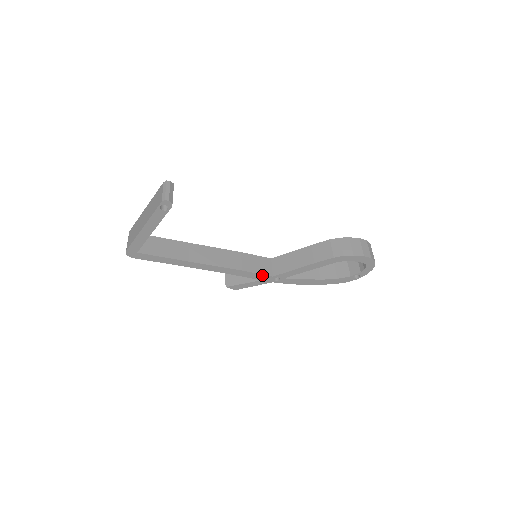
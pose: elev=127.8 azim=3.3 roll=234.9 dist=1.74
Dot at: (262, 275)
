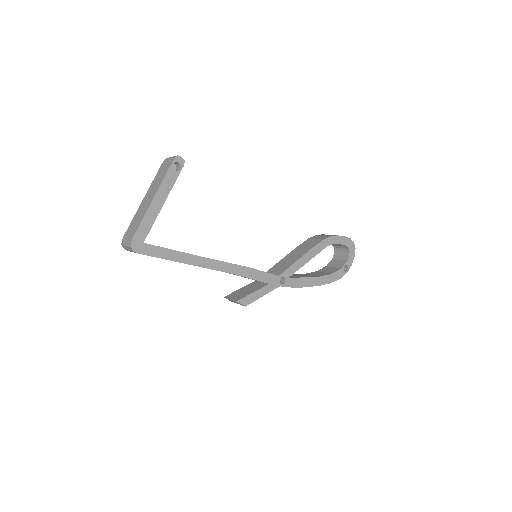
Dot at: (269, 275)
